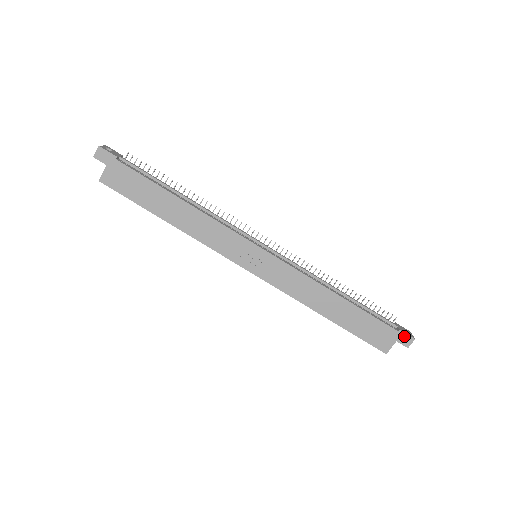
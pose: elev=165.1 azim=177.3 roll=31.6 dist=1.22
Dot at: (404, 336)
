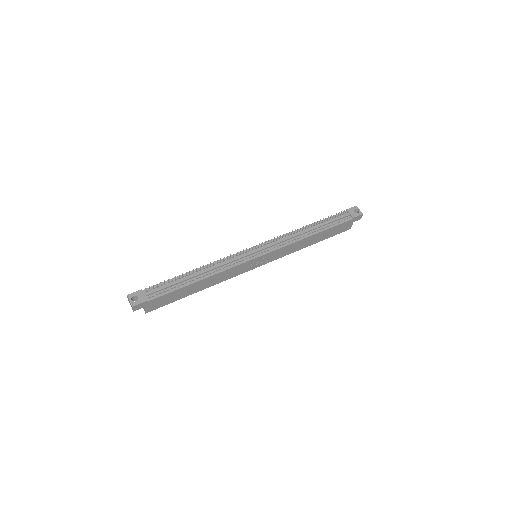
Dot at: (357, 218)
